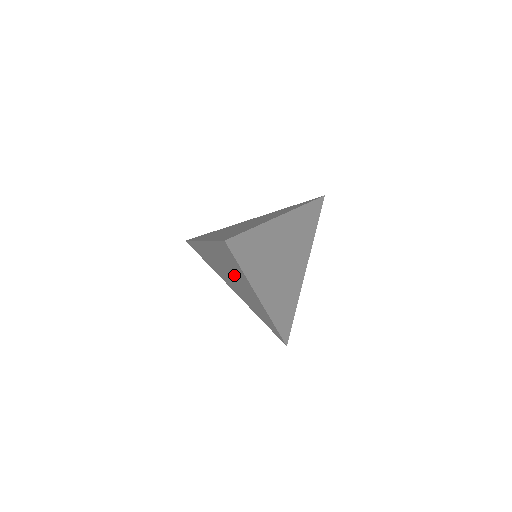
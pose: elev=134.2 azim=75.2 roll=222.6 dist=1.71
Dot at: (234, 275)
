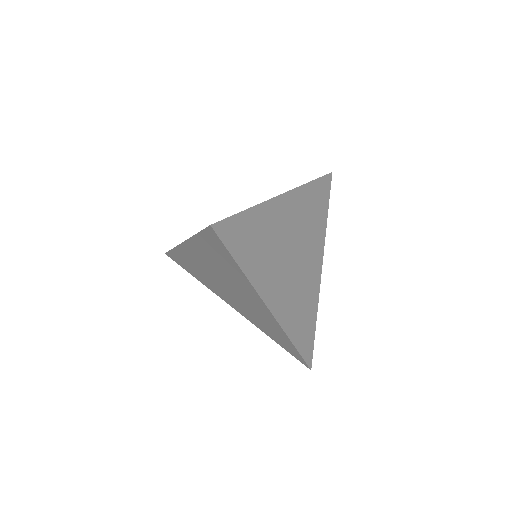
Dot at: (230, 281)
